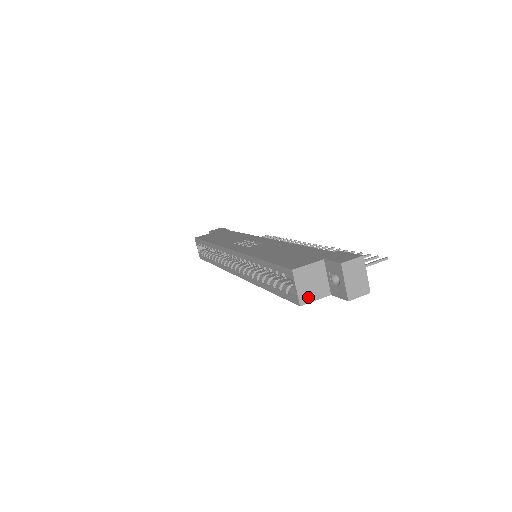
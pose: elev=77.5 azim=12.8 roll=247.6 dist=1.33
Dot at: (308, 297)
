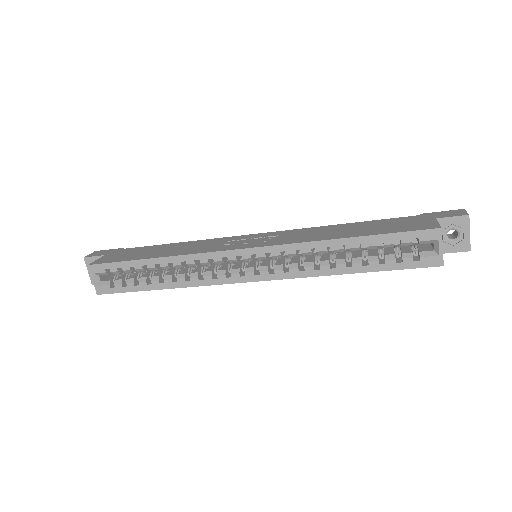
Dot at: occluded
